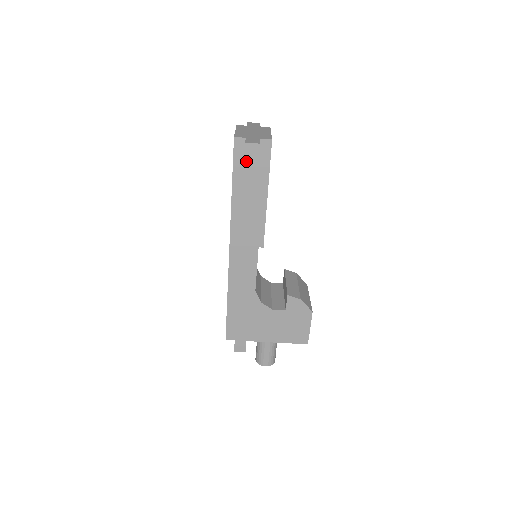
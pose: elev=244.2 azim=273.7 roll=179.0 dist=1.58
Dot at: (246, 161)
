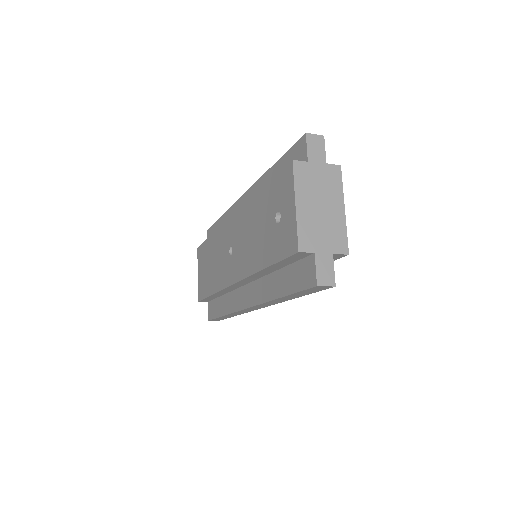
Dot at: (306, 290)
